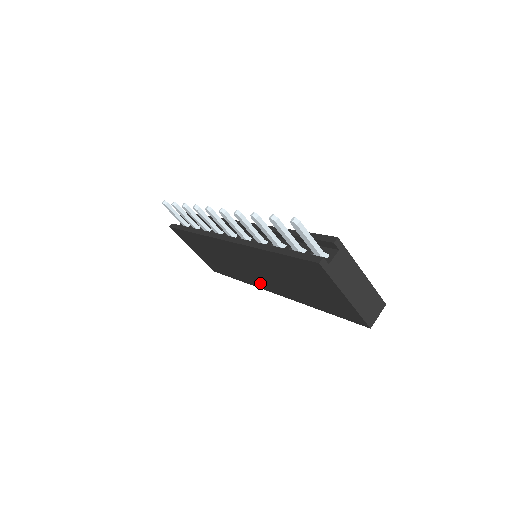
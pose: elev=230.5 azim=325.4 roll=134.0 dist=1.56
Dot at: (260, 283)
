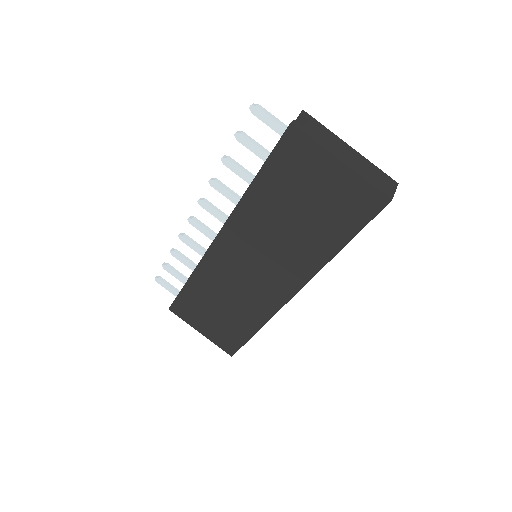
Dot at: (274, 295)
